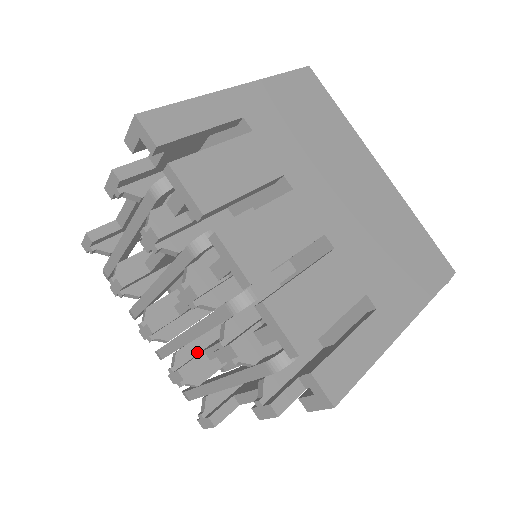
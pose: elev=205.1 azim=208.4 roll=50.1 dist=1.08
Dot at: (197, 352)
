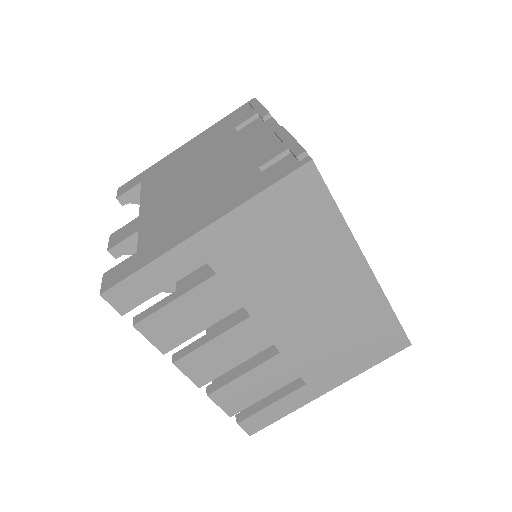
Dot at: occluded
